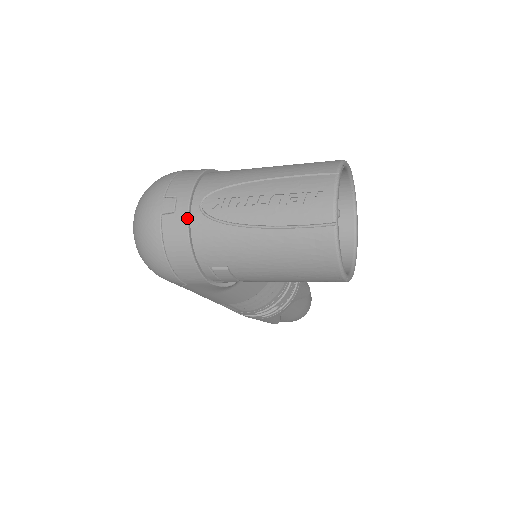
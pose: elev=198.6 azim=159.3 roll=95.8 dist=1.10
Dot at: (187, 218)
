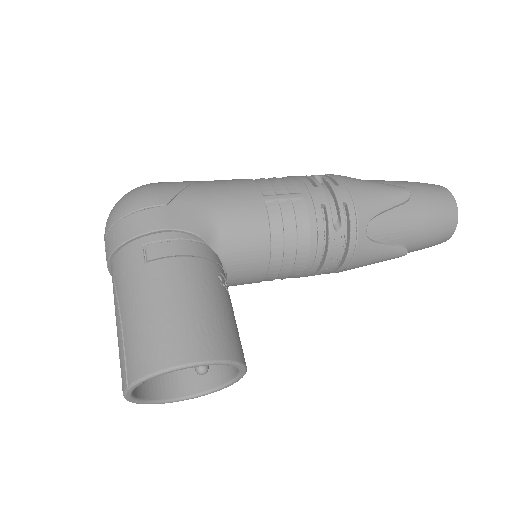
Dot at: (110, 273)
